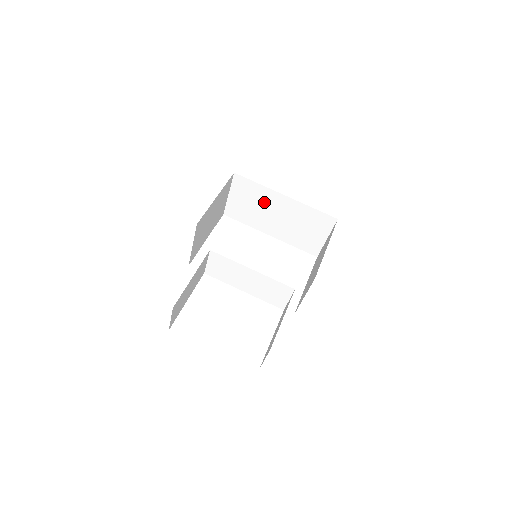
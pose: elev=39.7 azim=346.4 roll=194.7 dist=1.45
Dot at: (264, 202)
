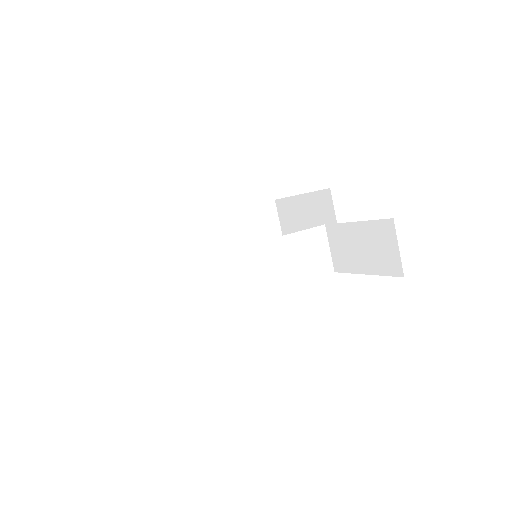
Dot at: (203, 240)
